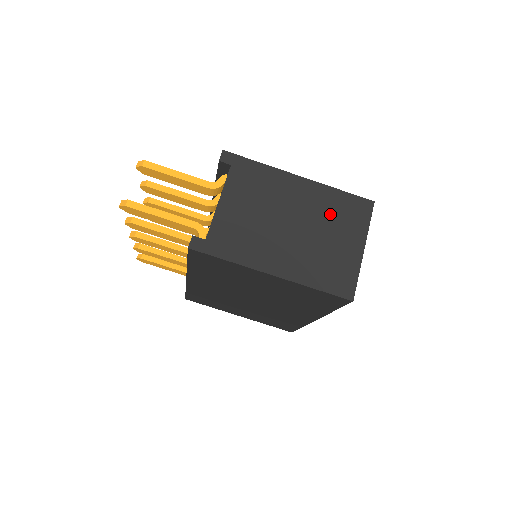
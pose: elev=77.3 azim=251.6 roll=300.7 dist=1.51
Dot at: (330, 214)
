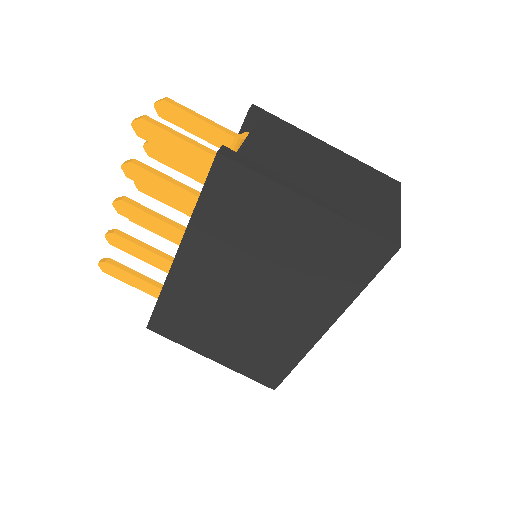
Dot at: (361, 177)
